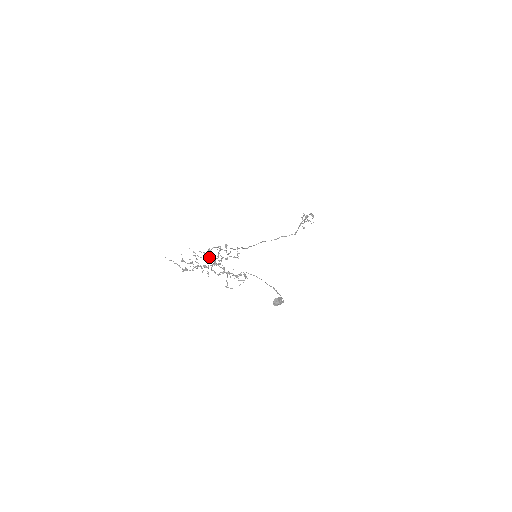
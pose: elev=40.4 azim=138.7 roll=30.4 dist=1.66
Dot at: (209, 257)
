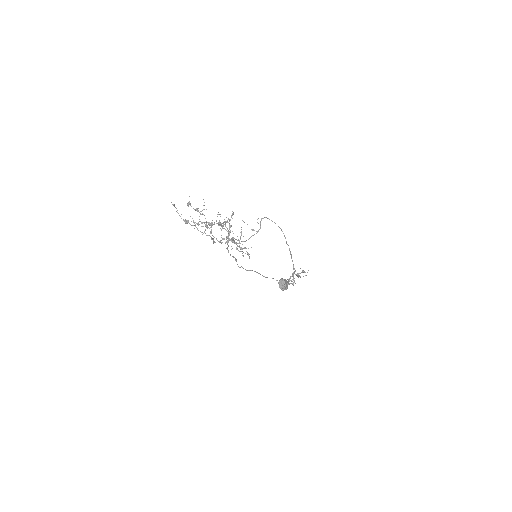
Dot at: (217, 214)
